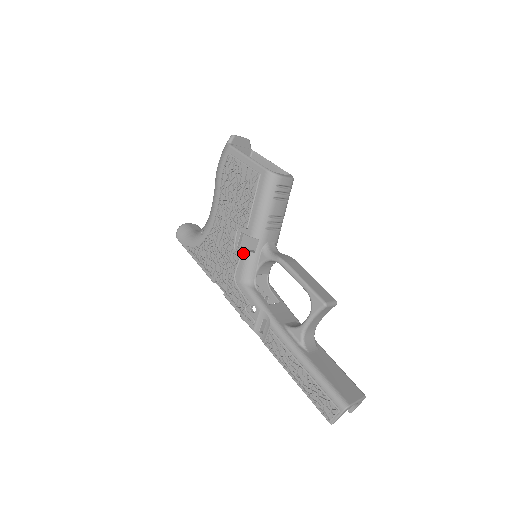
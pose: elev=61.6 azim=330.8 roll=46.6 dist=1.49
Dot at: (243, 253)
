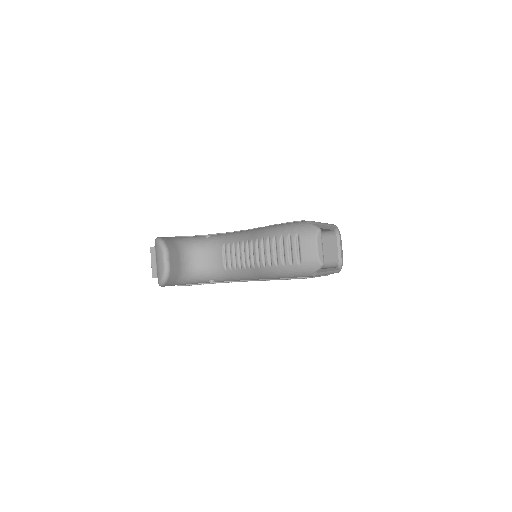
Dot at: occluded
